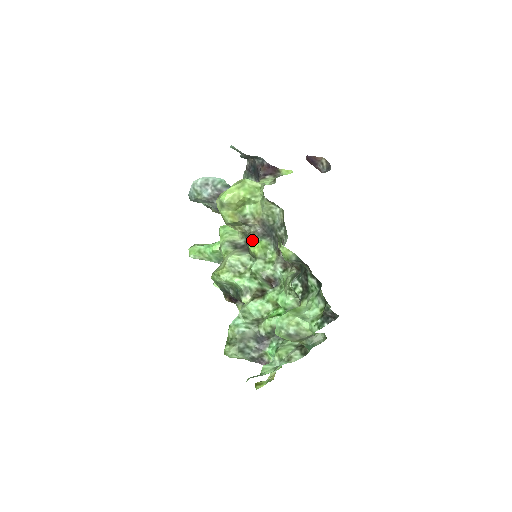
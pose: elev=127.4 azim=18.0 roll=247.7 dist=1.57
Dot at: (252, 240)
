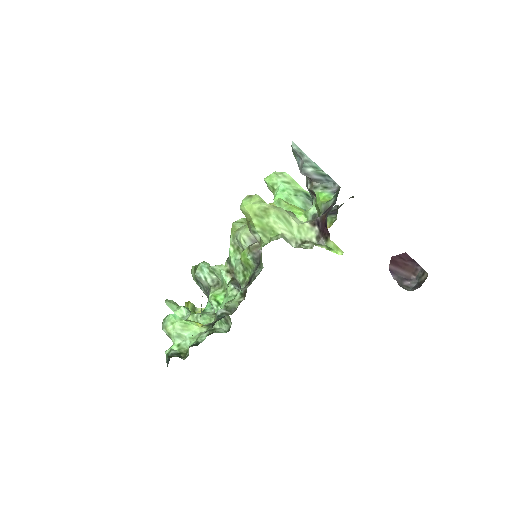
Dot at: (249, 249)
